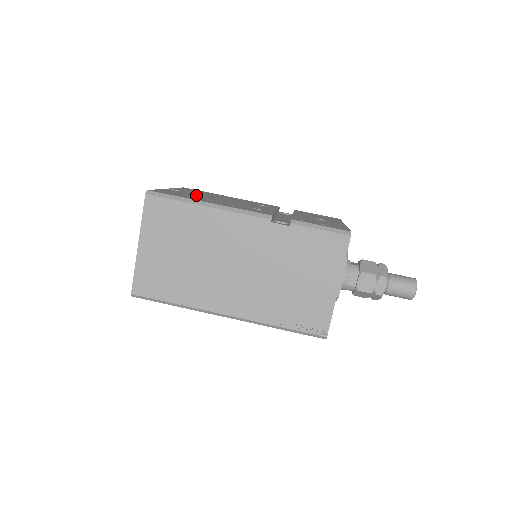
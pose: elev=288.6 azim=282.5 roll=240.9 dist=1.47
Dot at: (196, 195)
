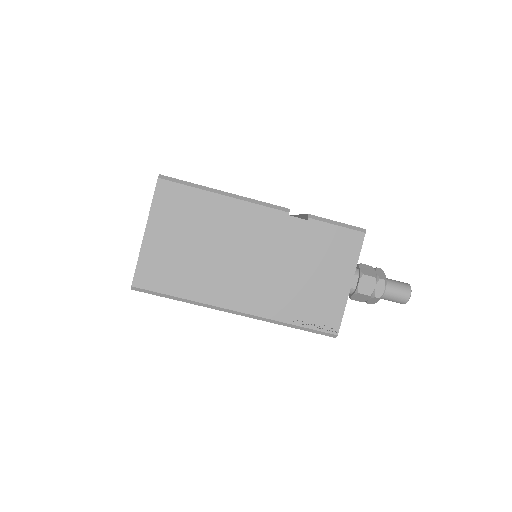
Dot at: occluded
